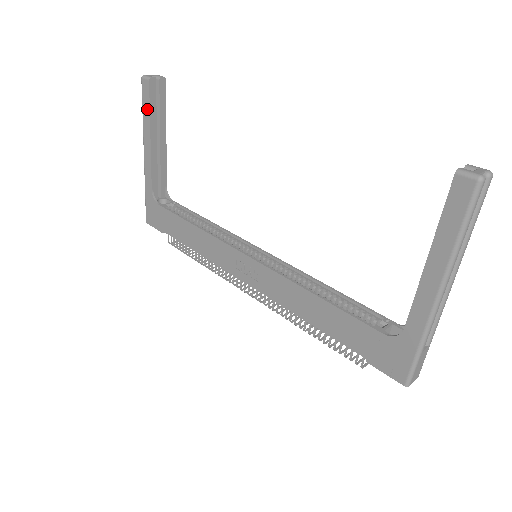
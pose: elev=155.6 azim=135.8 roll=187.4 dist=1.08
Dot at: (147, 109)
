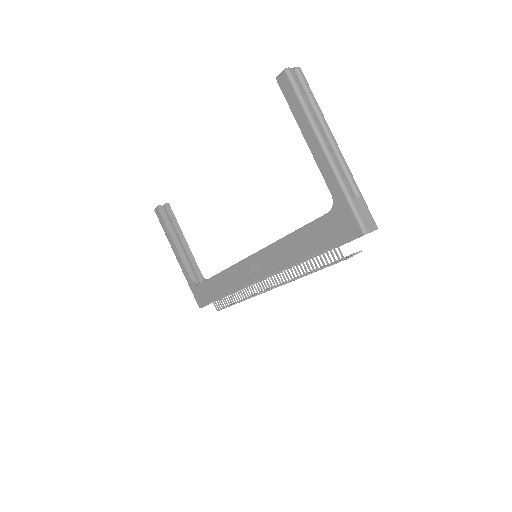
Dot at: (164, 226)
